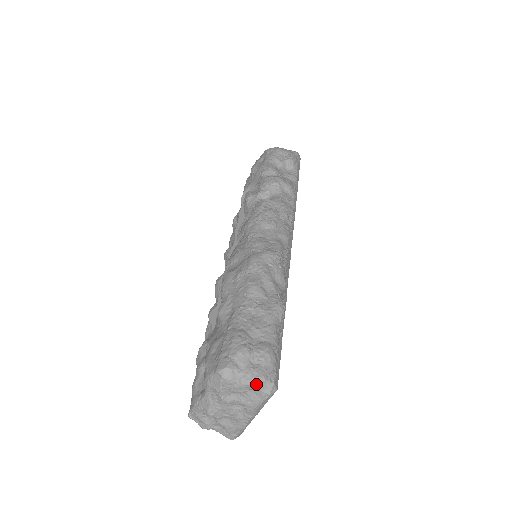
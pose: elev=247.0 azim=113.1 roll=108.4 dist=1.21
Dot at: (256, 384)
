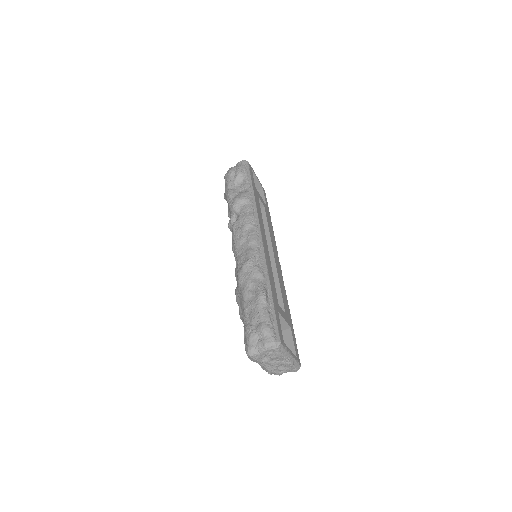
Dot at: (266, 349)
